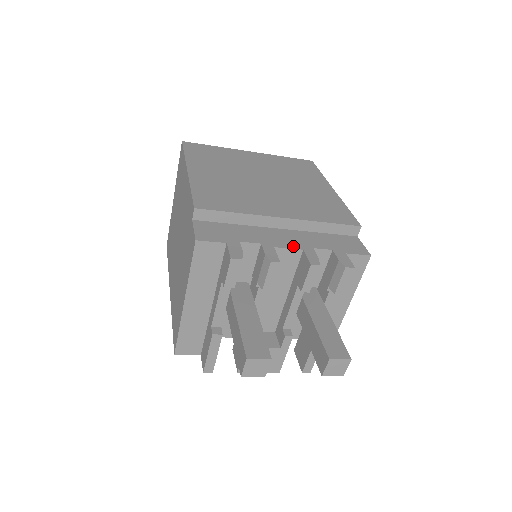
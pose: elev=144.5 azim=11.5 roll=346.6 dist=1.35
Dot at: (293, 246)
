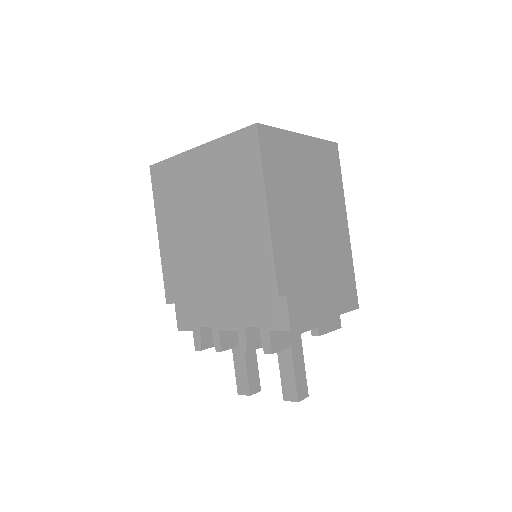
Dot at: (231, 327)
